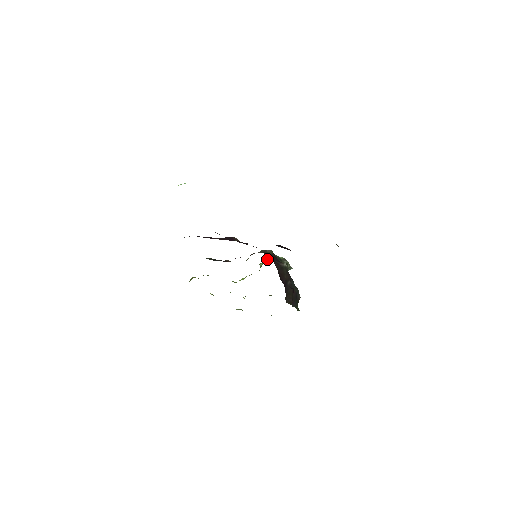
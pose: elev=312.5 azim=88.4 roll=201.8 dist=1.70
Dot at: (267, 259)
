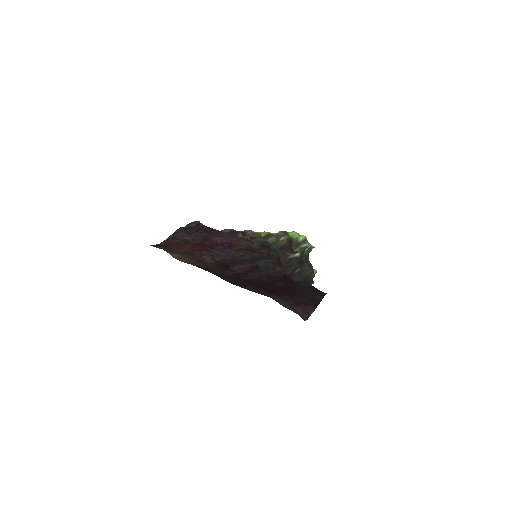
Dot at: (290, 233)
